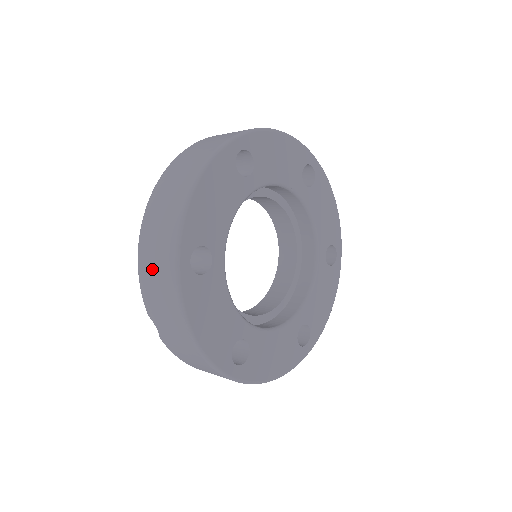
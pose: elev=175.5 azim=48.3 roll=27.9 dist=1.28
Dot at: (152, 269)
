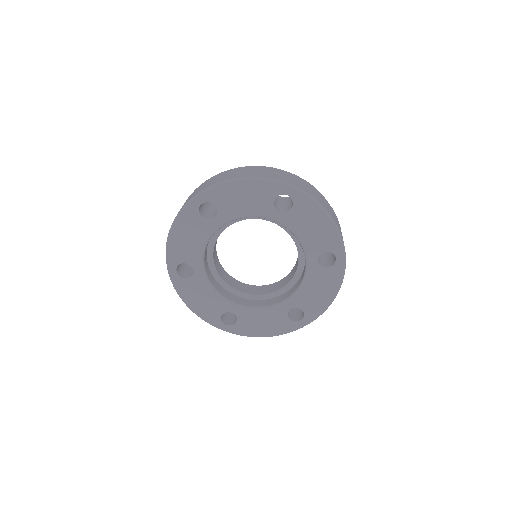
Dot at: occluded
